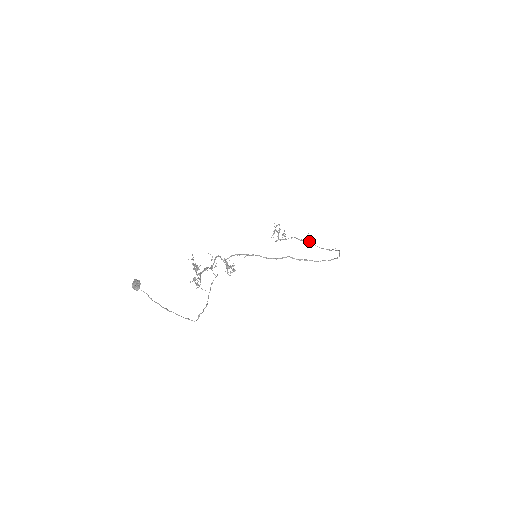
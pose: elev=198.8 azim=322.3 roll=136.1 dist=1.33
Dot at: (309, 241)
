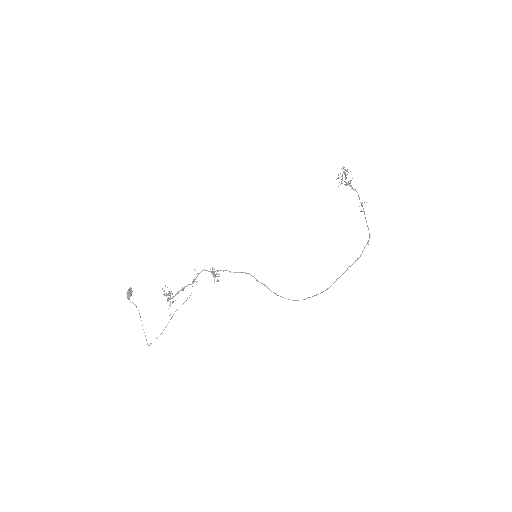
Dot at: (363, 209)
